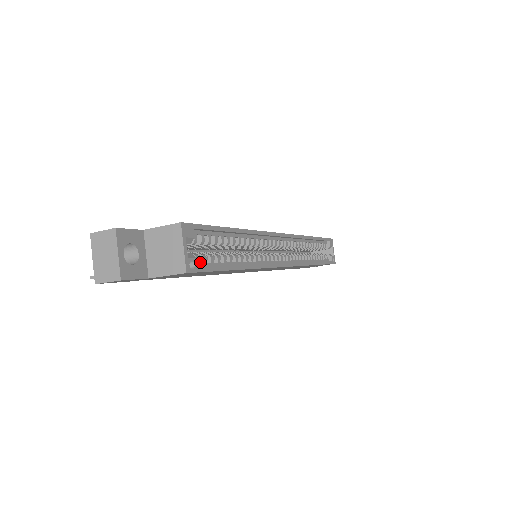
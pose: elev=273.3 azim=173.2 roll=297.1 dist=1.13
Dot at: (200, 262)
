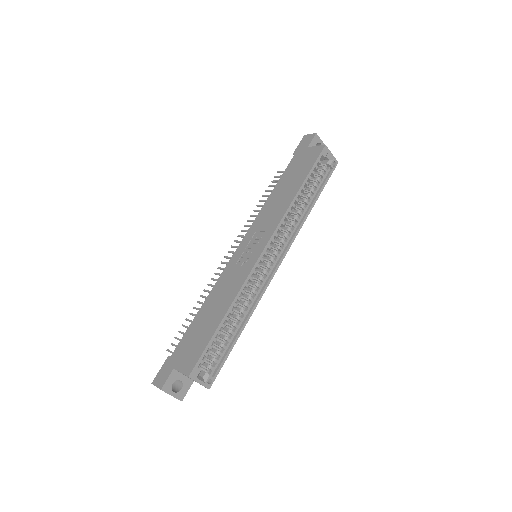
Dot at: (214, 362)
